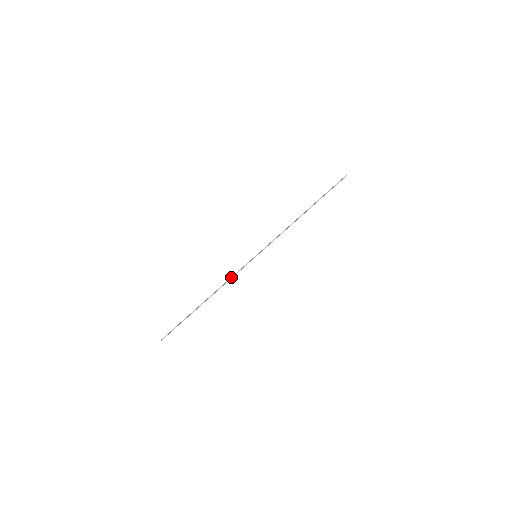
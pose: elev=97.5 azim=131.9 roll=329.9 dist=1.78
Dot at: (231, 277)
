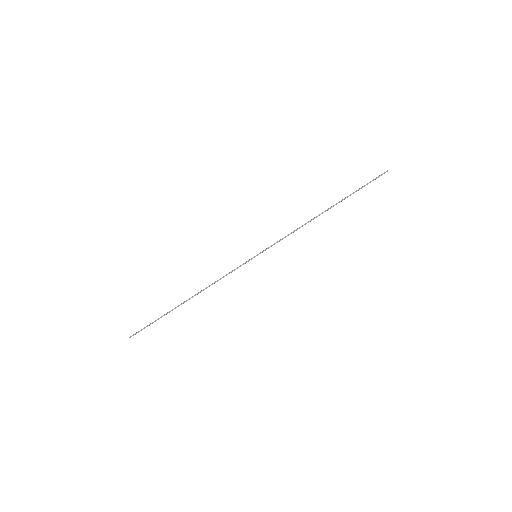
Dot at: (222, 277)
